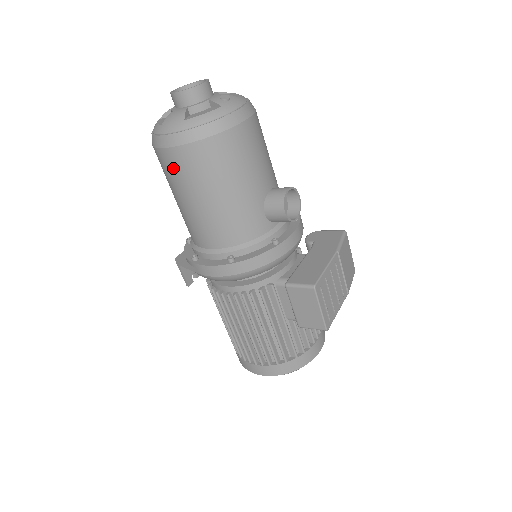
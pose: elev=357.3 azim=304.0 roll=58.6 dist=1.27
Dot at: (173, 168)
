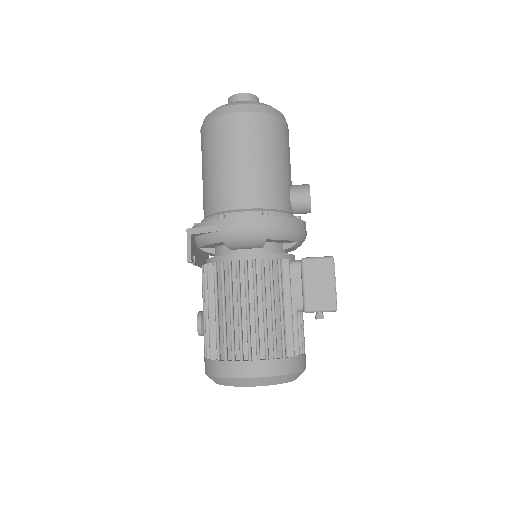
Dot at: (233, 130)
